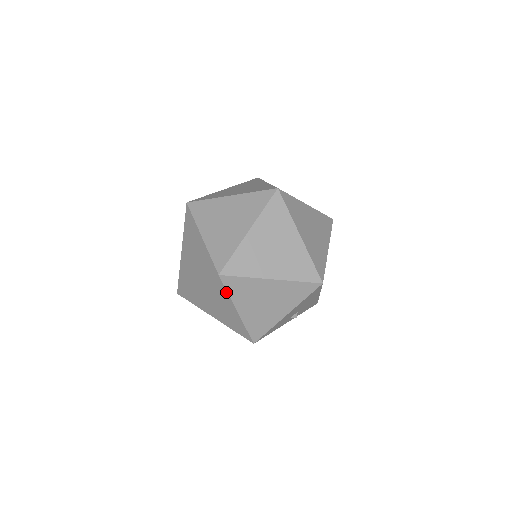
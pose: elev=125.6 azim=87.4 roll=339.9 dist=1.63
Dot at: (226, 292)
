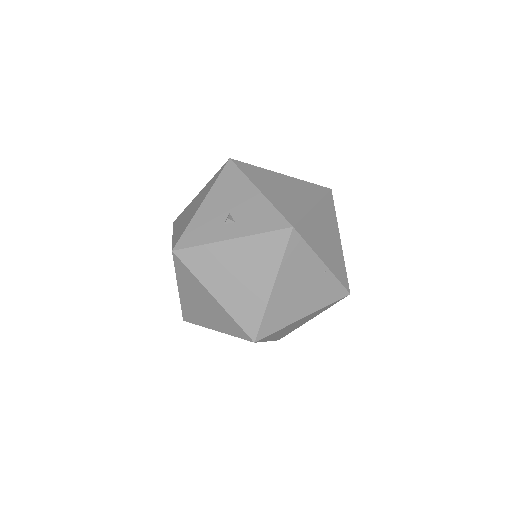
Dot at: occluded
